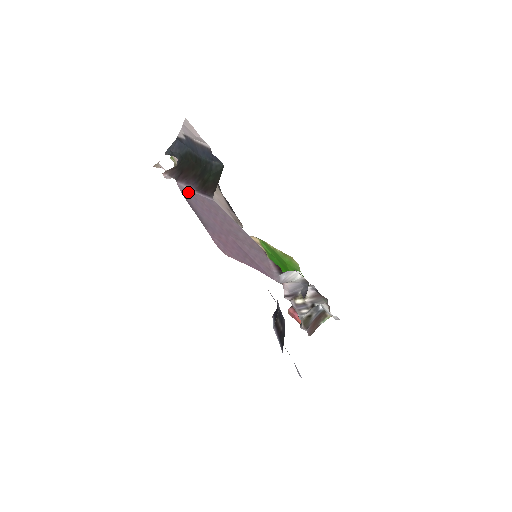
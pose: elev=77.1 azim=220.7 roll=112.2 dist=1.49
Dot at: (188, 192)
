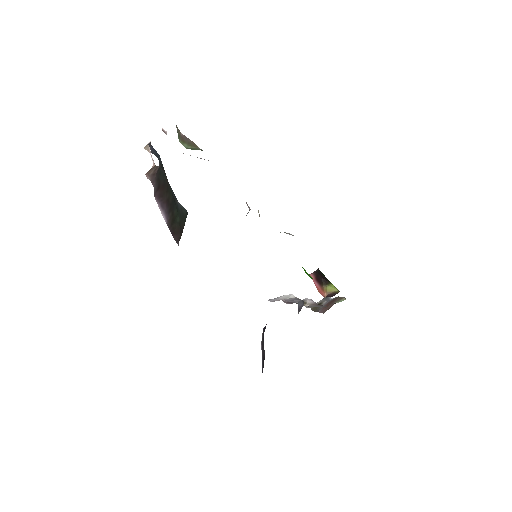
Dot at: occluded
